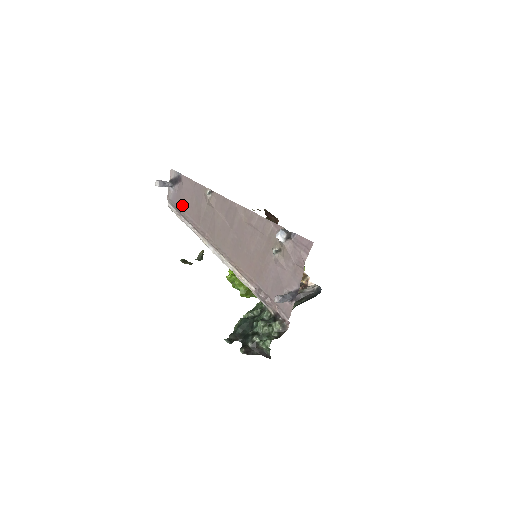
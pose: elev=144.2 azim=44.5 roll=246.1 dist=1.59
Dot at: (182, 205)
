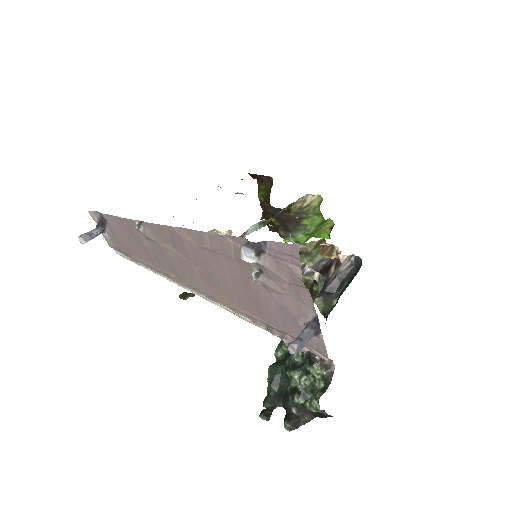
Dot at: (126, 249)
